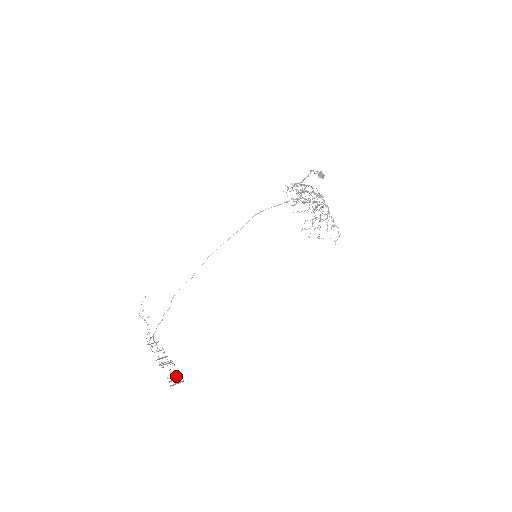
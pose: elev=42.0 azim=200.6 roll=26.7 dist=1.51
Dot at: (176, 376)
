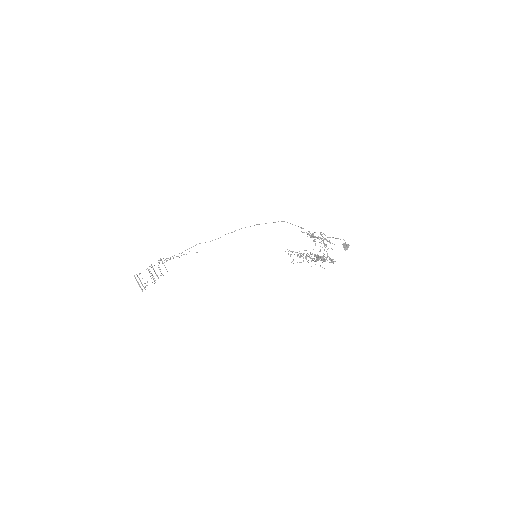
Dot at: occluded
